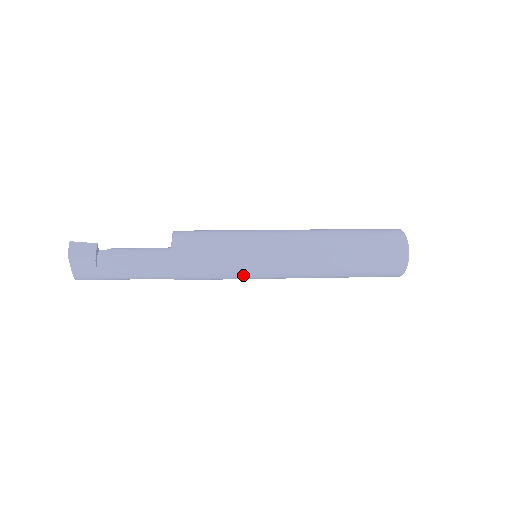
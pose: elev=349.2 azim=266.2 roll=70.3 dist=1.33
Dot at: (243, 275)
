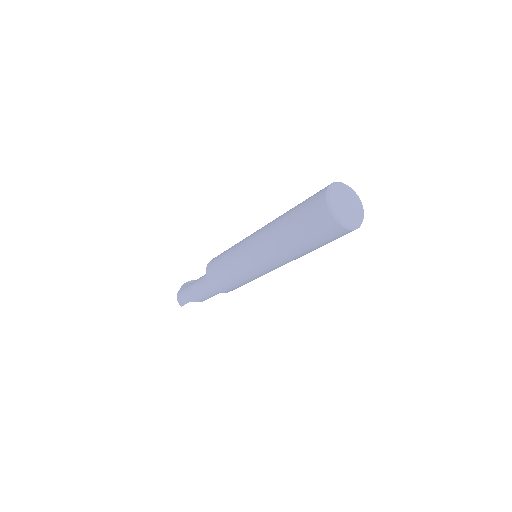
Dot at: (233, 254)
